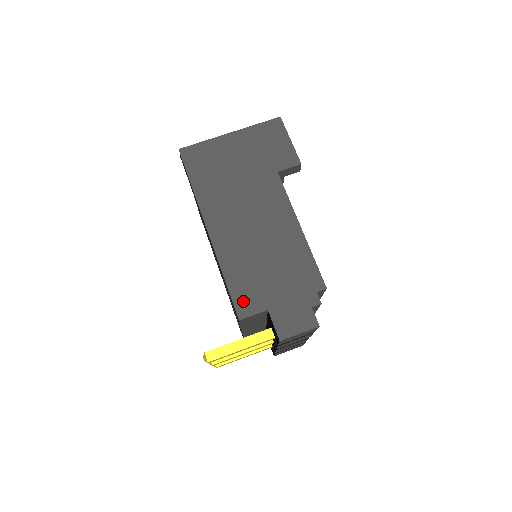
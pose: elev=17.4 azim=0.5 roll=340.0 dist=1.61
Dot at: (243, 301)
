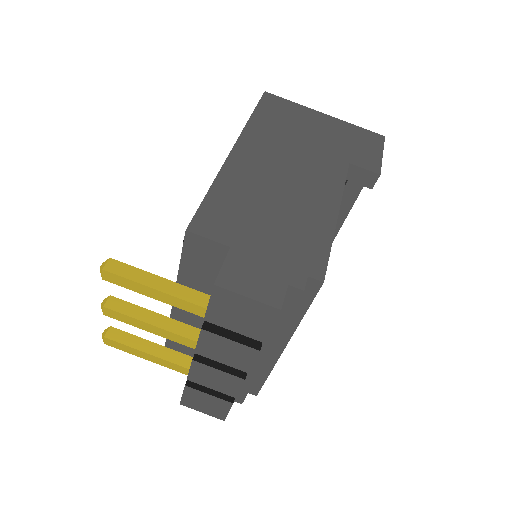
Dot at: (210, 219)
